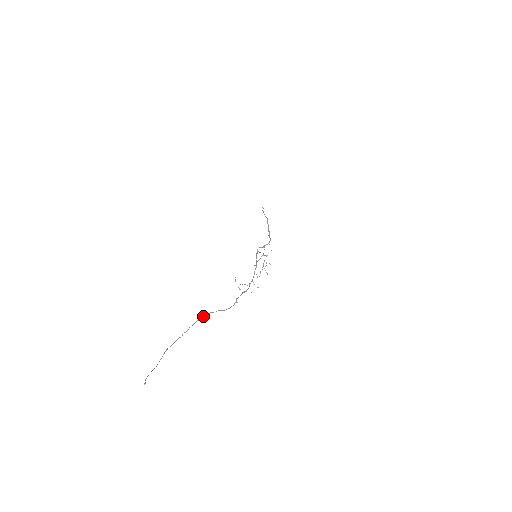
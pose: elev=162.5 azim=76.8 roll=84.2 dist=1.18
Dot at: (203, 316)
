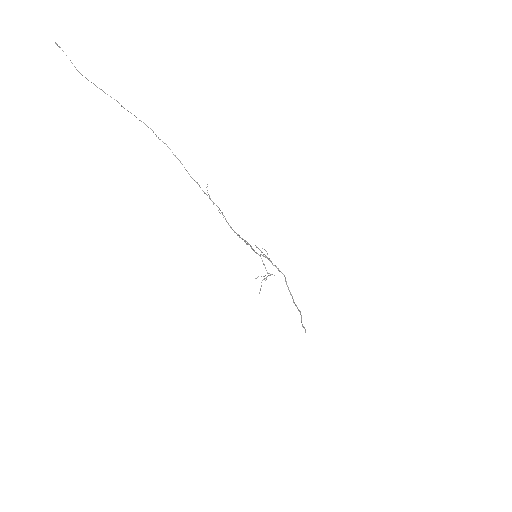
Dot at: (148, 127)
